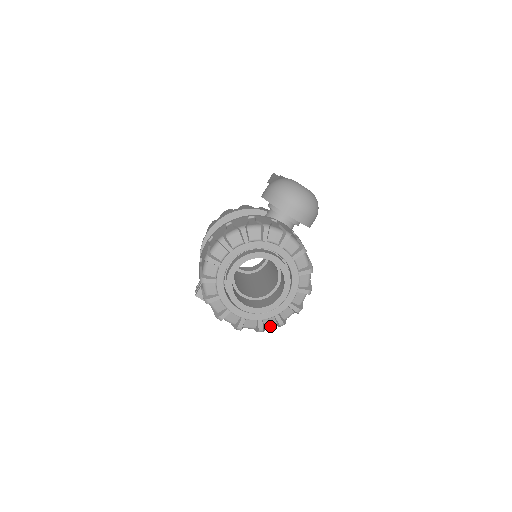
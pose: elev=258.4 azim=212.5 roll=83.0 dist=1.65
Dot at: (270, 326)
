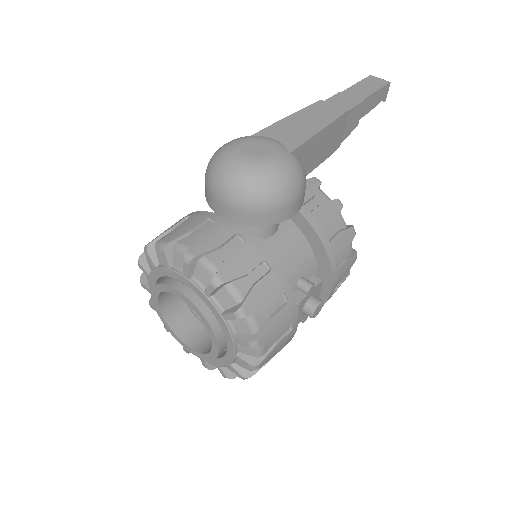
Dot at: occluded
